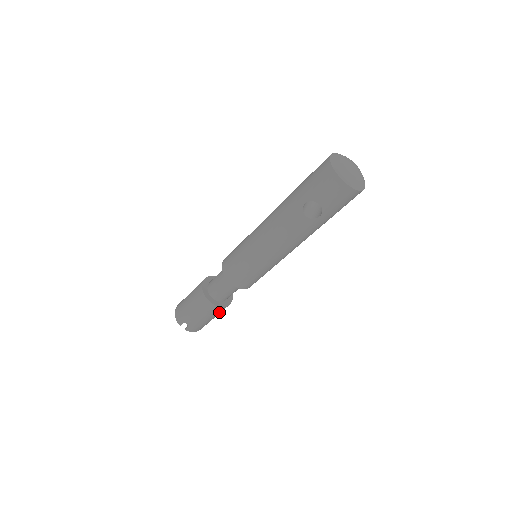
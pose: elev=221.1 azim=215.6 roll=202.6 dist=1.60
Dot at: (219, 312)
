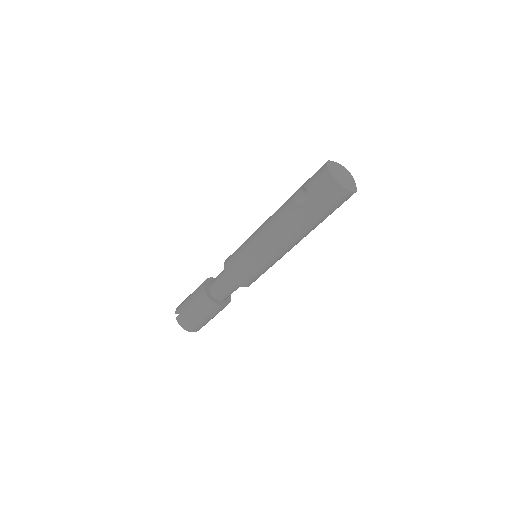
Dot at: (207, 308)
